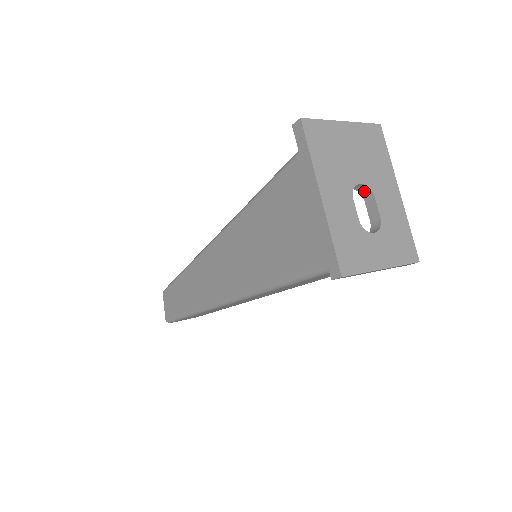
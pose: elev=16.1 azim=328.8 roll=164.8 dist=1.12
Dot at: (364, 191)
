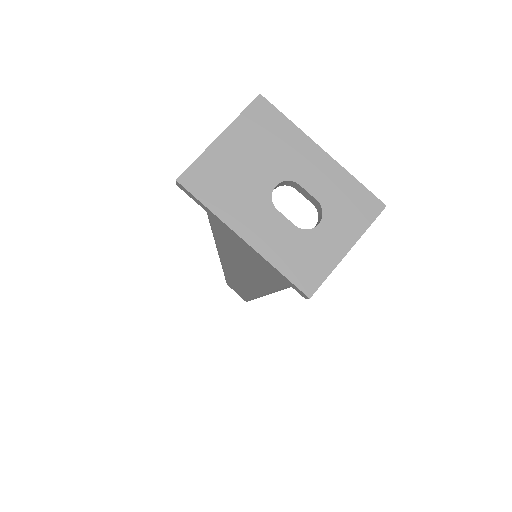
Dot at: (286, 183)
